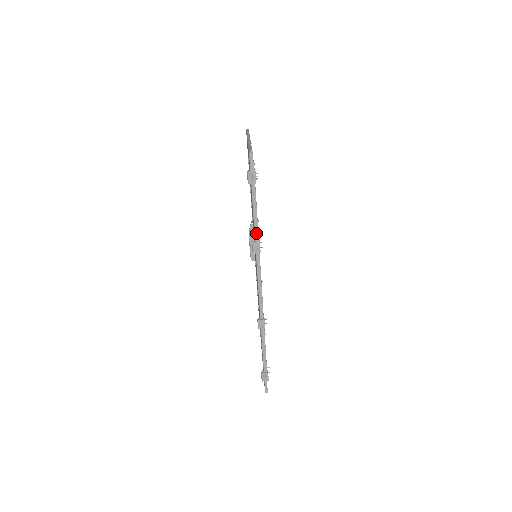
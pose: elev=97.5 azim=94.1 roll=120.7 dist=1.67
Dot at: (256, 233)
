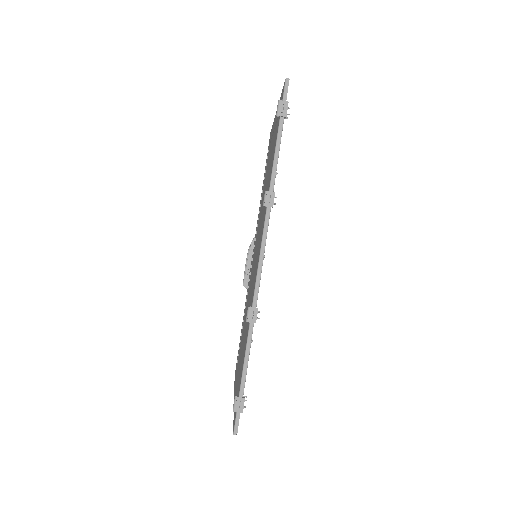
Dot at: (273, 181)
